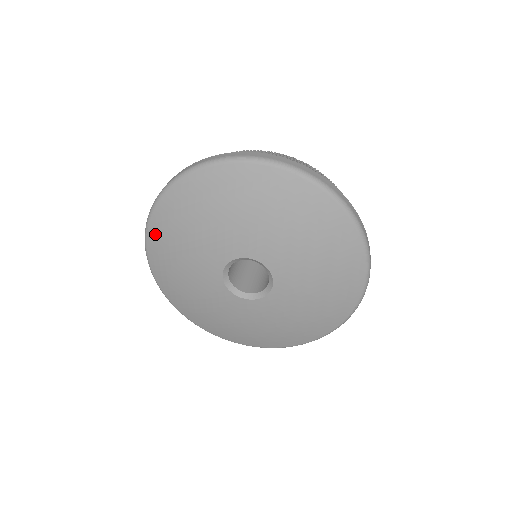
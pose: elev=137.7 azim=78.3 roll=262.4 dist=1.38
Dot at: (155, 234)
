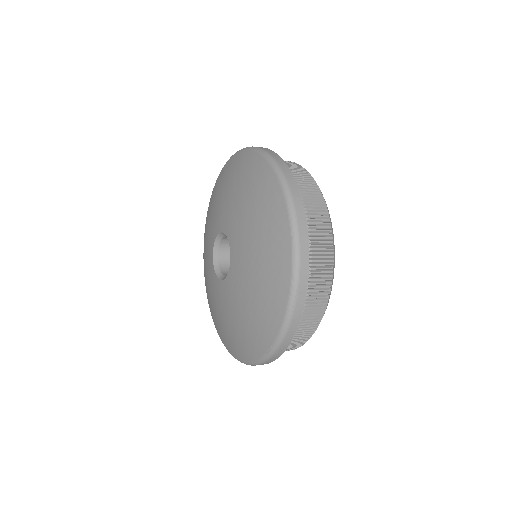
Dot at: occluded
